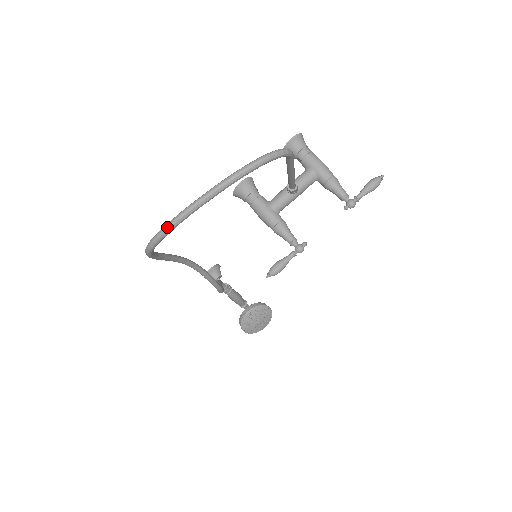
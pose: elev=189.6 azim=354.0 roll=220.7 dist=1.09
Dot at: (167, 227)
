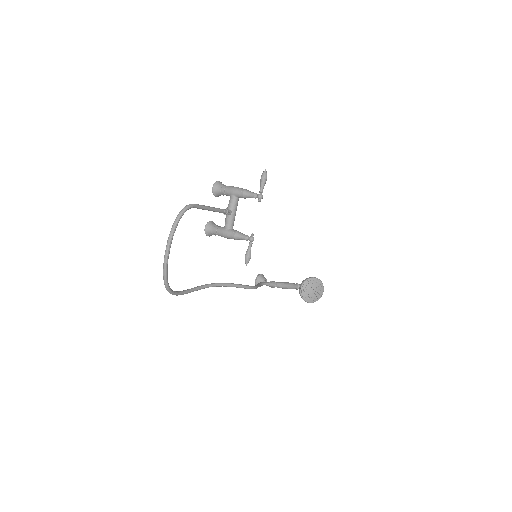
Dot at: (164, 277)
